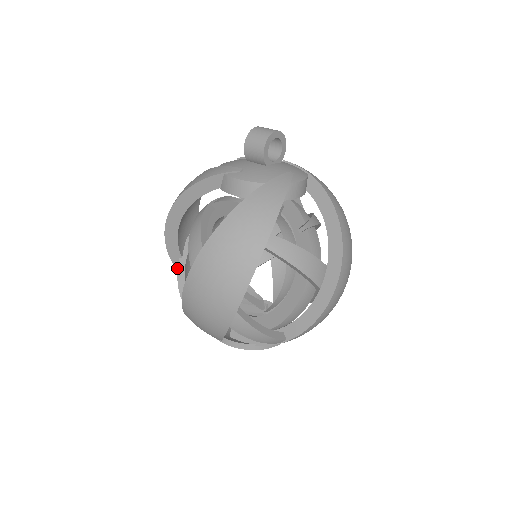
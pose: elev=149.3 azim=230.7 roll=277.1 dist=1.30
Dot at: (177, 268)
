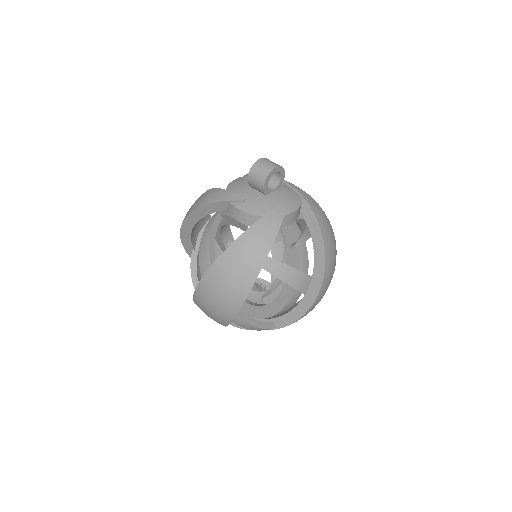
Dot at: (190, 256)
